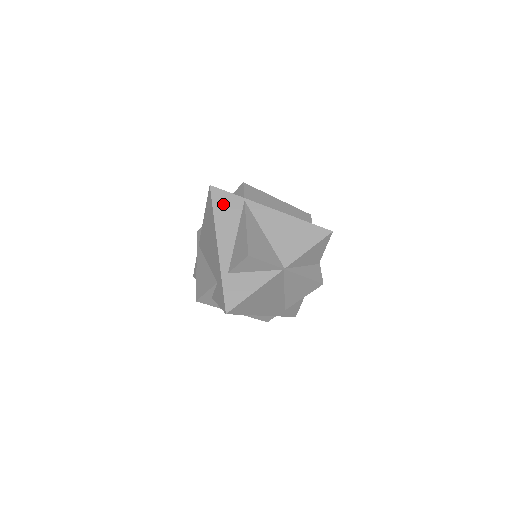
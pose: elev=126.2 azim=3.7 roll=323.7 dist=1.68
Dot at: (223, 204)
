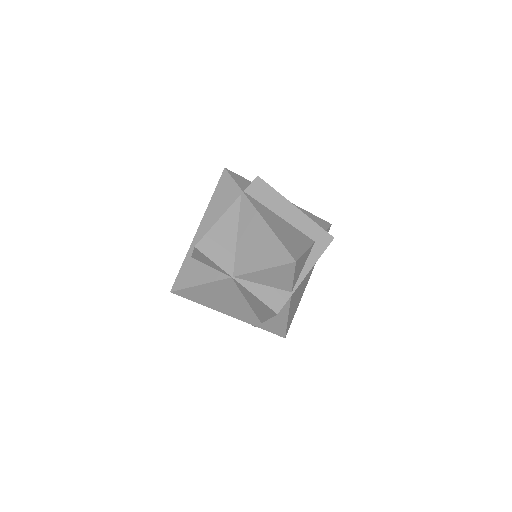
Dot at: (224, 190)
